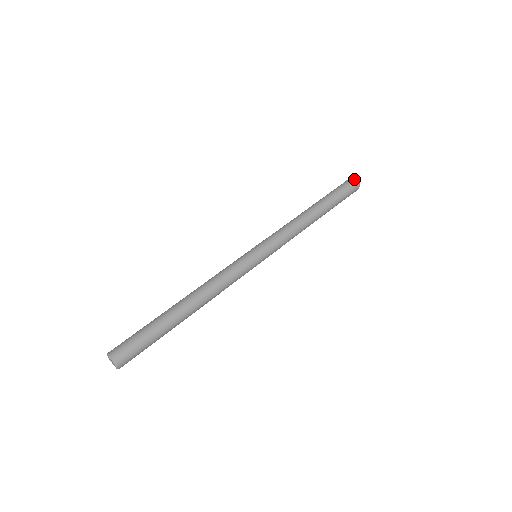
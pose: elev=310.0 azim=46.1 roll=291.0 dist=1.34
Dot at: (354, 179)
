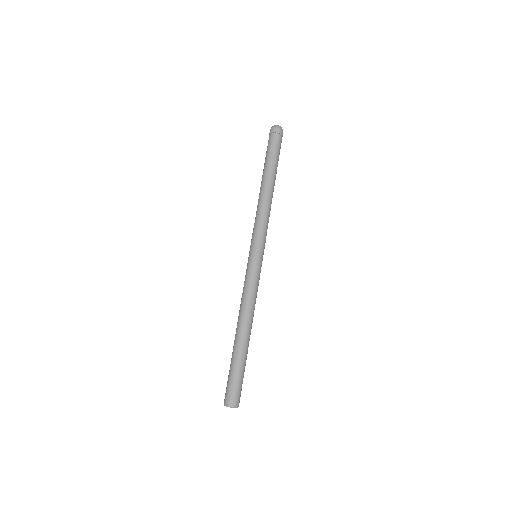
Dot at: (274, 129)
